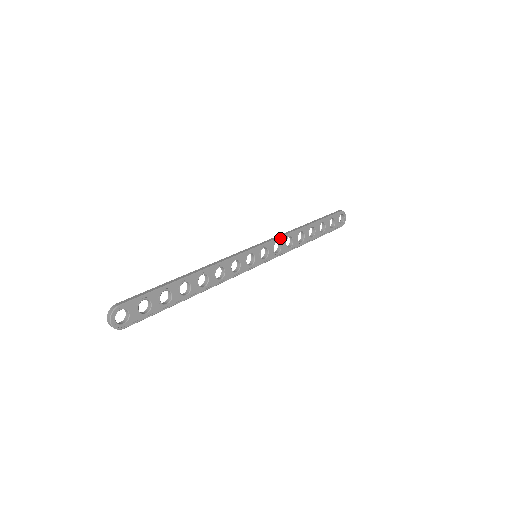
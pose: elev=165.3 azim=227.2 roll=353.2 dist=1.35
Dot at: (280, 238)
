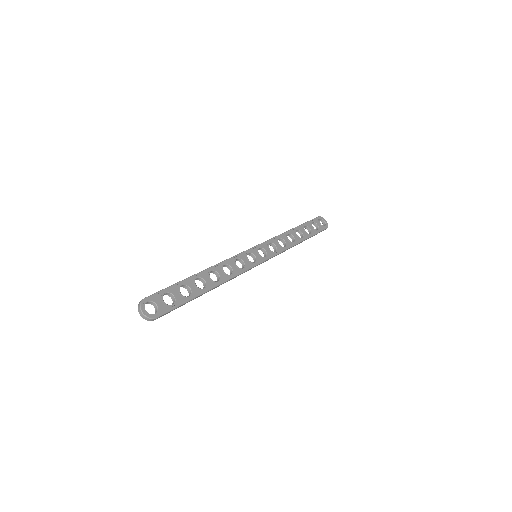
Dot at: (271, 240)
